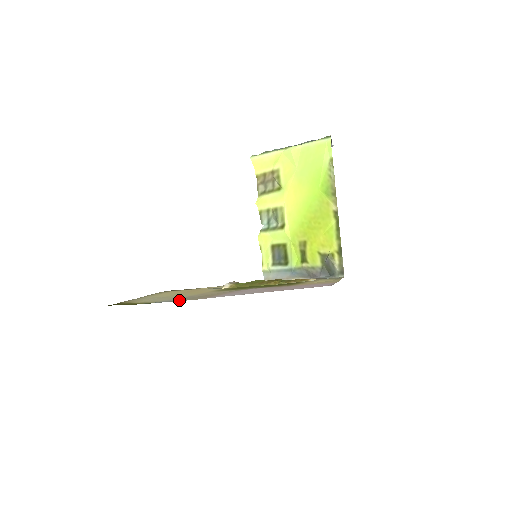
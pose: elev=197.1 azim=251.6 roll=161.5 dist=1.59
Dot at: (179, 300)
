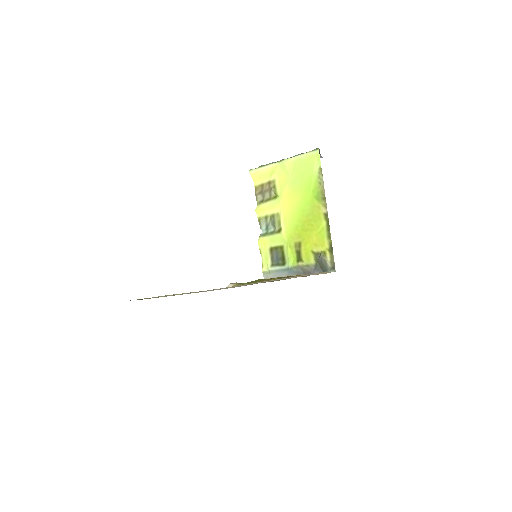
Dot at: (188, 293)
